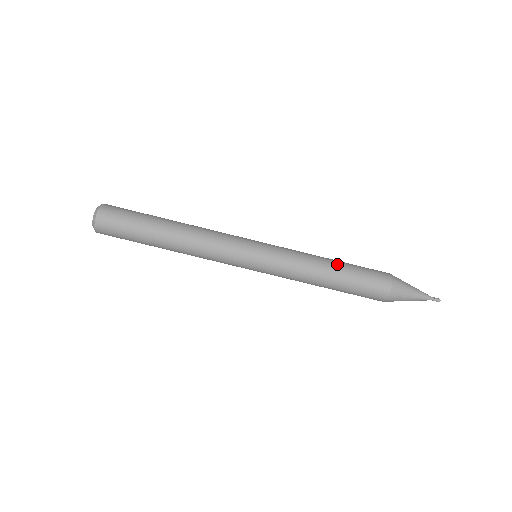
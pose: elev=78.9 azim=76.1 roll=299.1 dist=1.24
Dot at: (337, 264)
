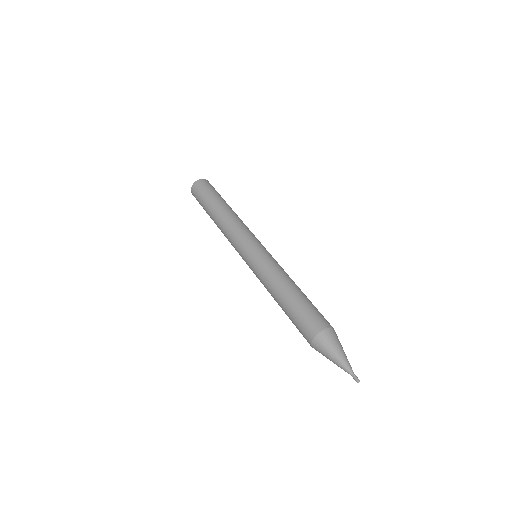
Dot at: occluded
